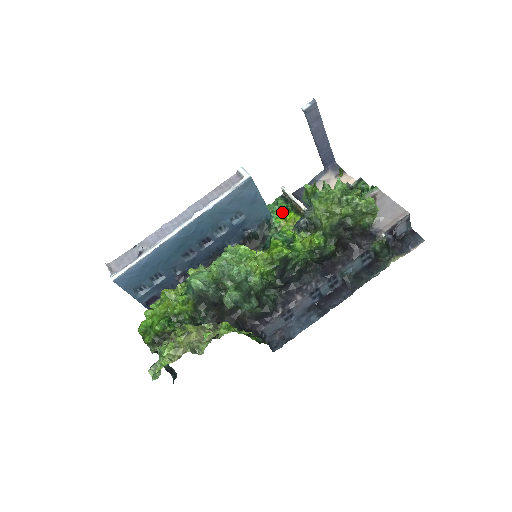
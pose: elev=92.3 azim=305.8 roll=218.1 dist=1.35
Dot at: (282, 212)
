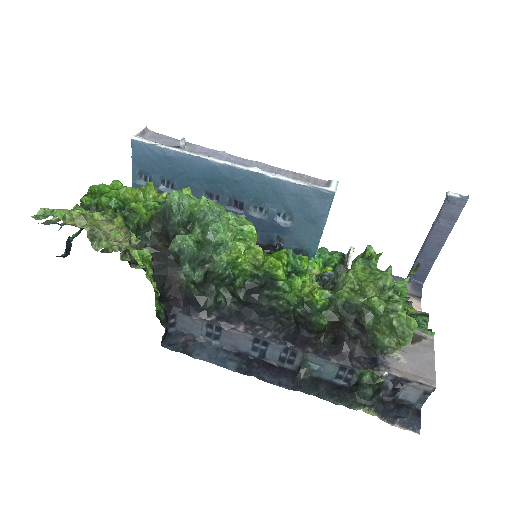
Dot at: (327, 265)
